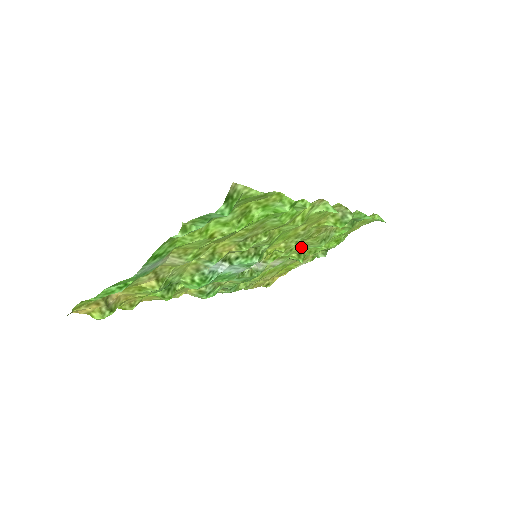
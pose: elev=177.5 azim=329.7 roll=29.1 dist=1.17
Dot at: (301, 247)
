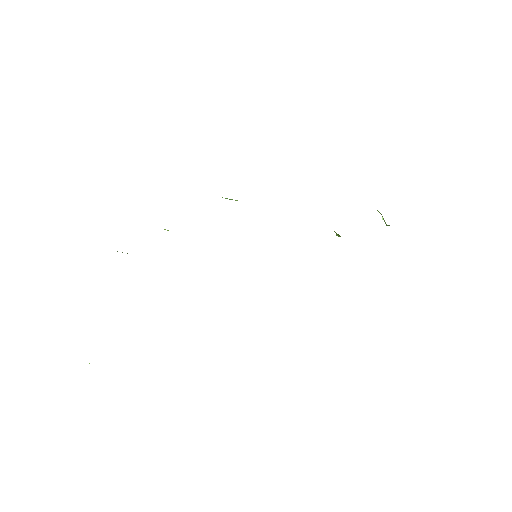
Dot at: occluded
